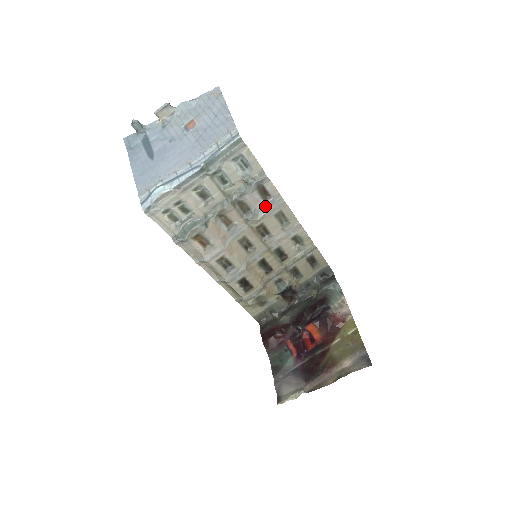
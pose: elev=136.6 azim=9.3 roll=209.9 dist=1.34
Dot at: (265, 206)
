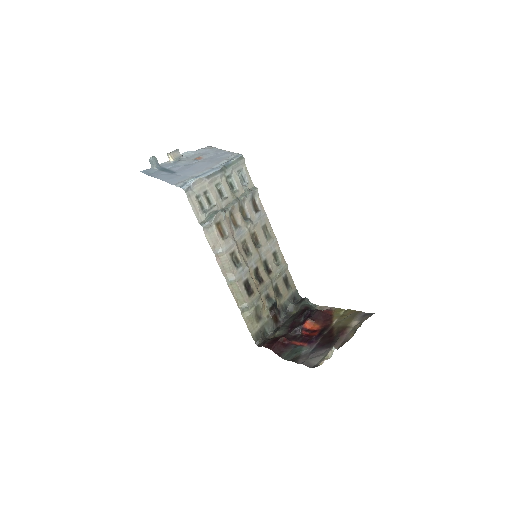
Dot at: (256, 217)
